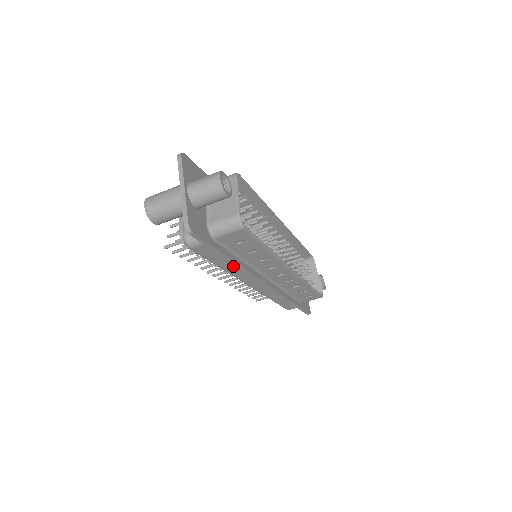
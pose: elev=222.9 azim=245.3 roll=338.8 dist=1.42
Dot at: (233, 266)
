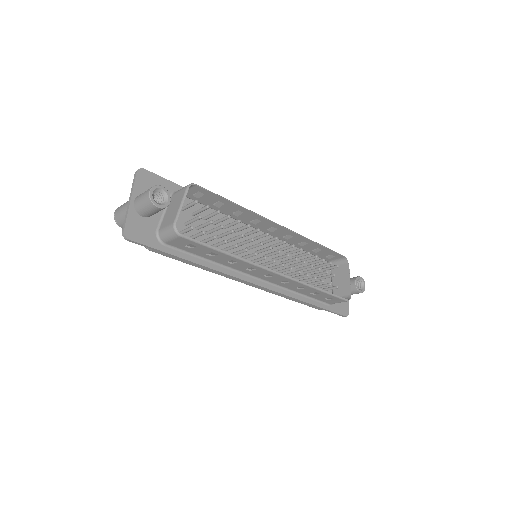
Dot at: occluded
